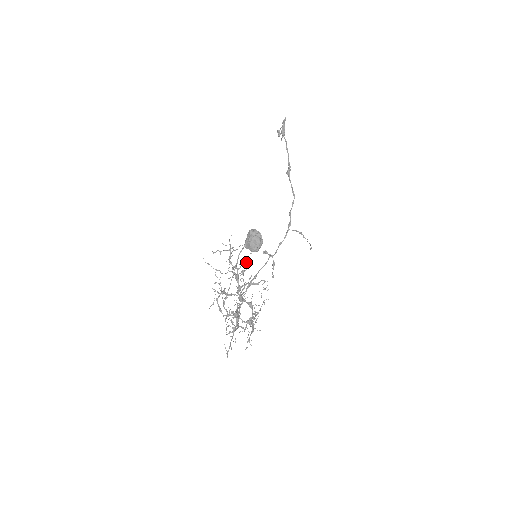
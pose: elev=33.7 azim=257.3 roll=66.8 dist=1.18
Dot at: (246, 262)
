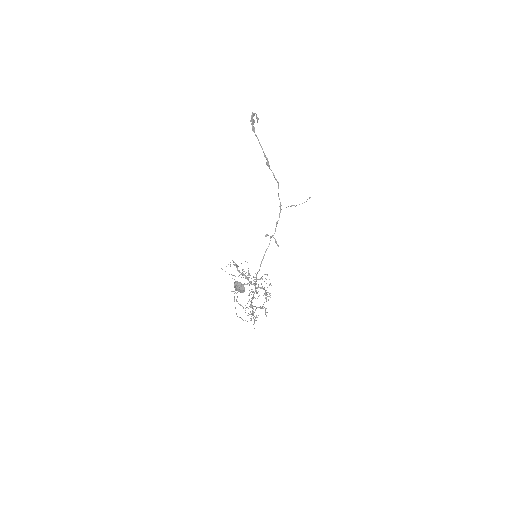
Dot at: (248, 270)
